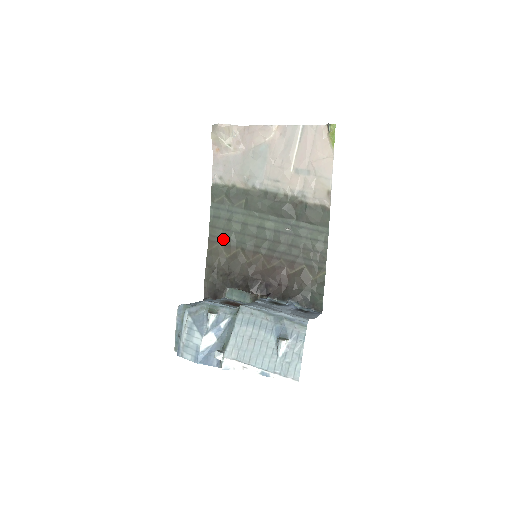
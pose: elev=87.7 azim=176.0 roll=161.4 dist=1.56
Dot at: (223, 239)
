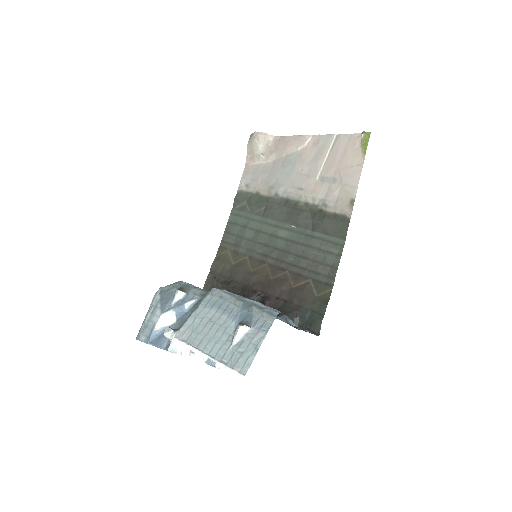
Dot at: (234, 246)
